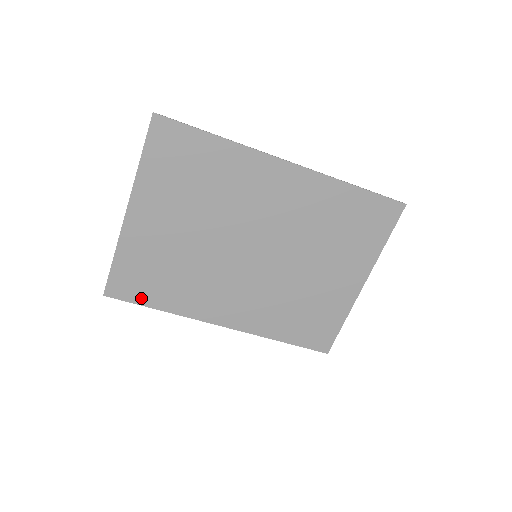
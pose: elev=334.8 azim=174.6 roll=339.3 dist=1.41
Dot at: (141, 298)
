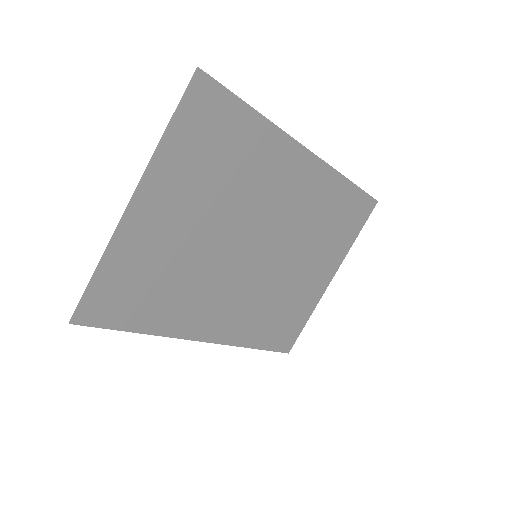
Dot at: (121, 320)
